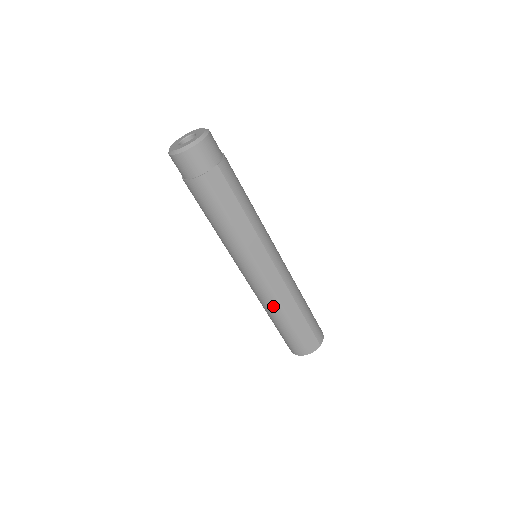
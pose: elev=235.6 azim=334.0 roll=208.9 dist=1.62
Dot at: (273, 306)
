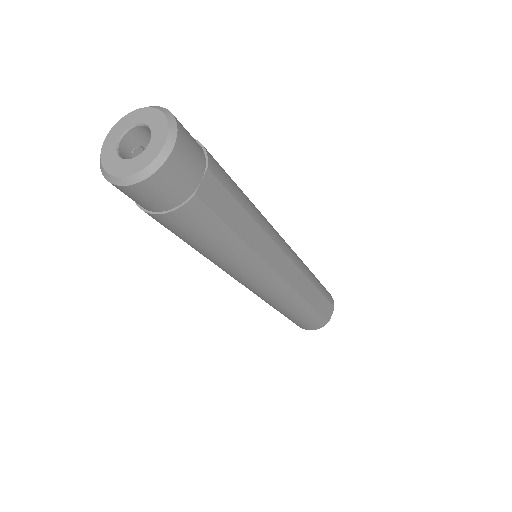
Dot at: (292, 303)
